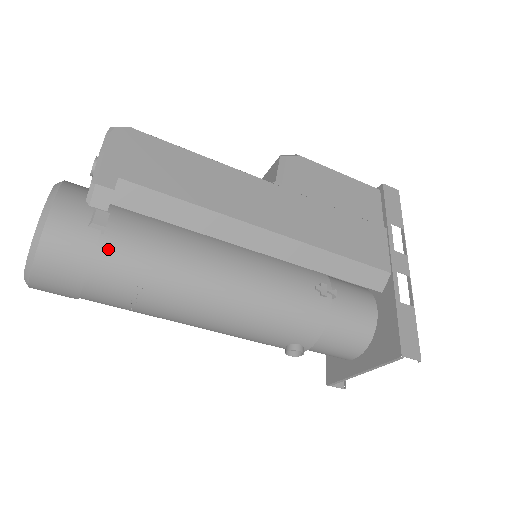
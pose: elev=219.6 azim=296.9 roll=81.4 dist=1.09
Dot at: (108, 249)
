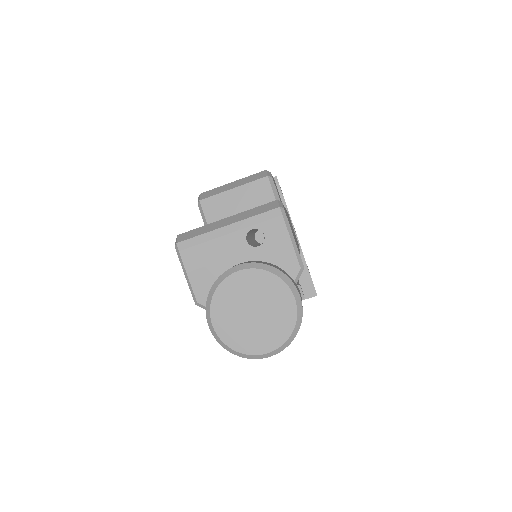
Dot at: occluded
